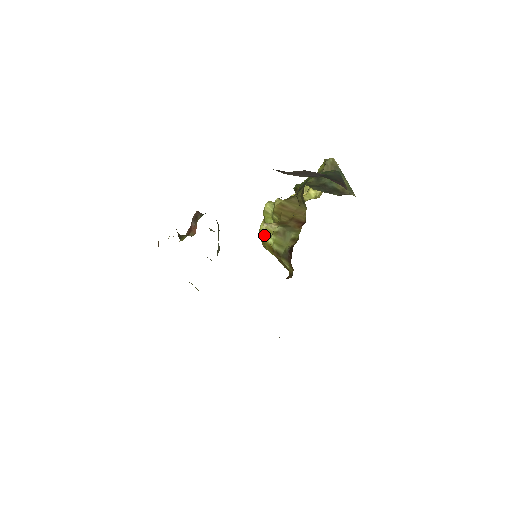
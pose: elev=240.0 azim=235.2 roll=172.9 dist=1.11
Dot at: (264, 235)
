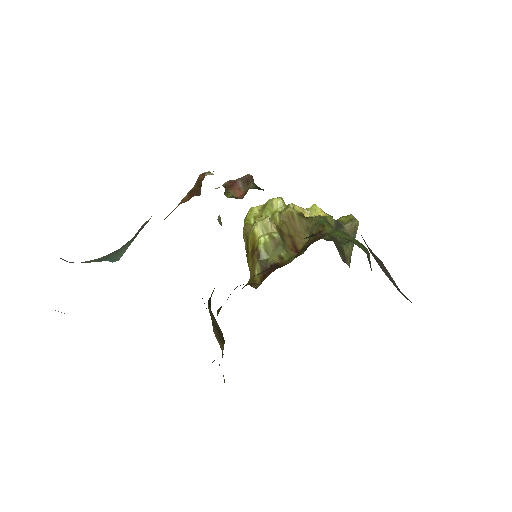
Dot at: (260, 227)
